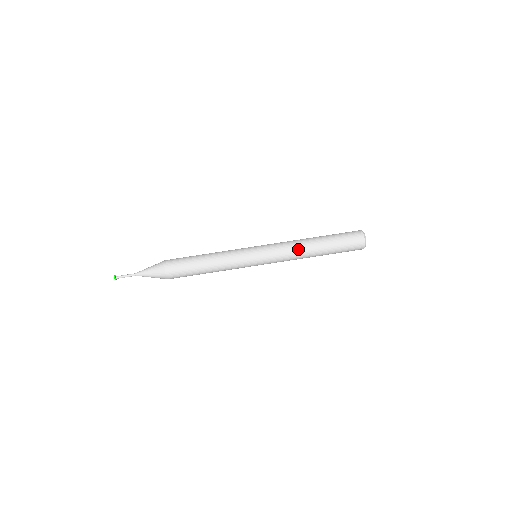
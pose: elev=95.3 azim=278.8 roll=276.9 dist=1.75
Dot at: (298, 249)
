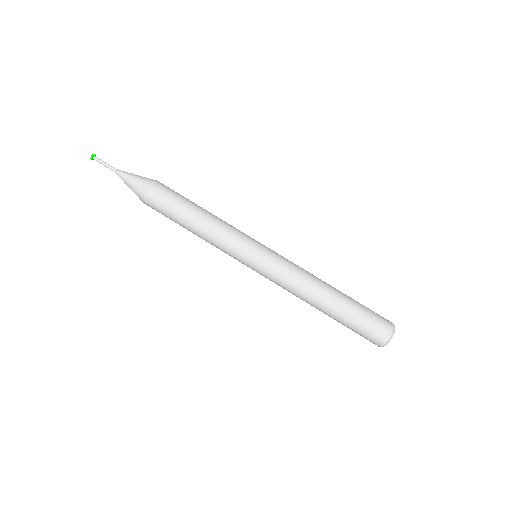
Dot at: (303, 292)
